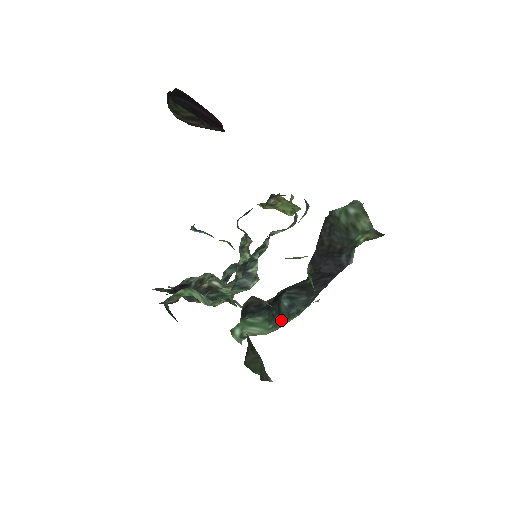
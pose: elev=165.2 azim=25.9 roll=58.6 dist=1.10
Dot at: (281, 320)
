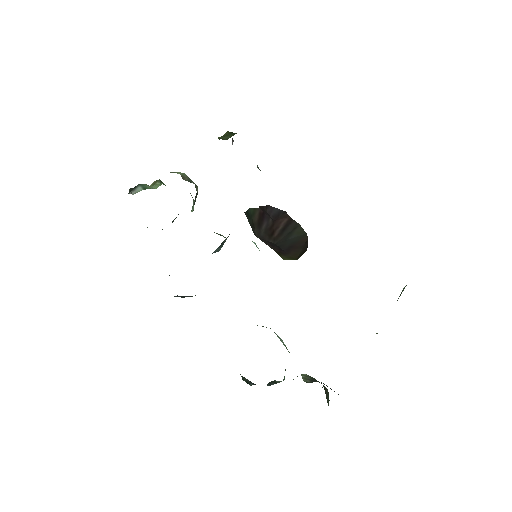
Dot at: occluded
